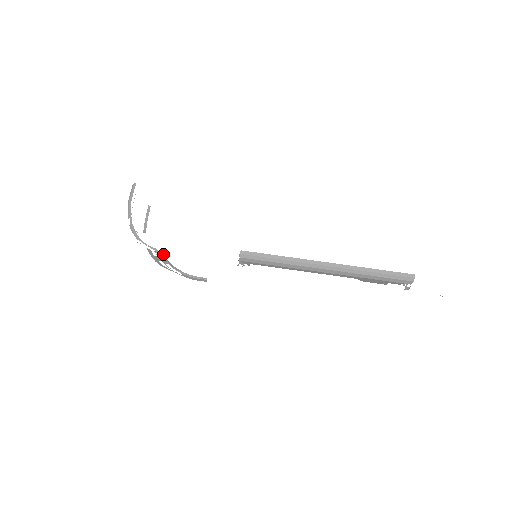
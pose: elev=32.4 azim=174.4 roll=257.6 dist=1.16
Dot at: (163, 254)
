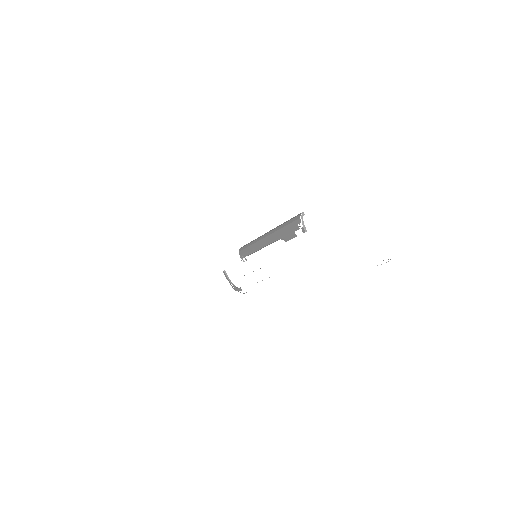
Dot at: occluded
